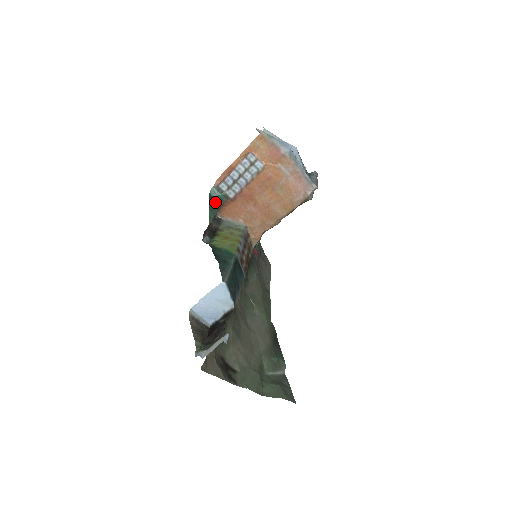
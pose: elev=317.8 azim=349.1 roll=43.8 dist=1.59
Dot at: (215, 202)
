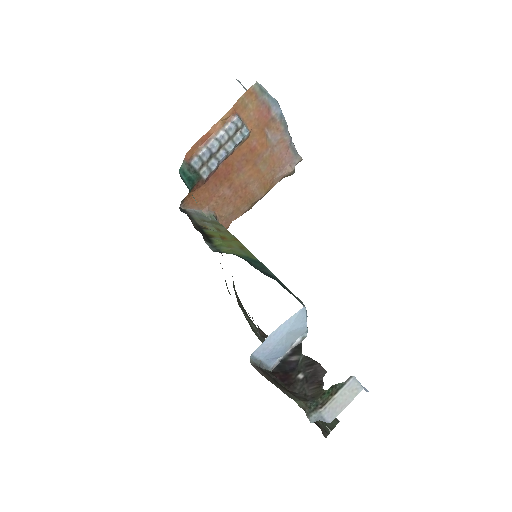
Dot at: (187, 187)
